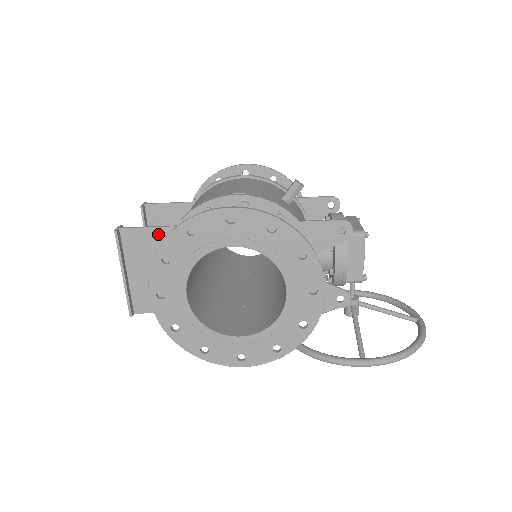
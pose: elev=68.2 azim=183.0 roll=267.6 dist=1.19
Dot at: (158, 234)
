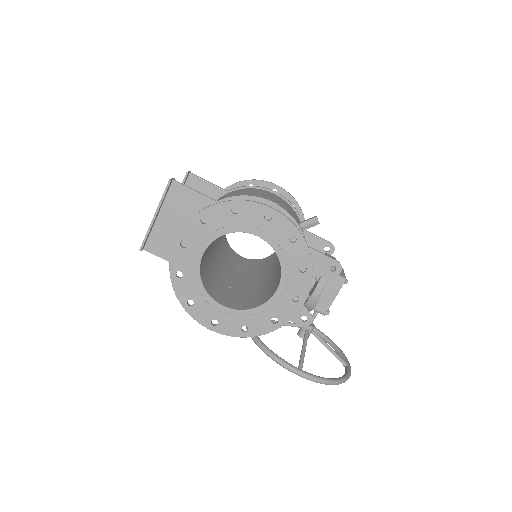
Dot at: (200, 199)
